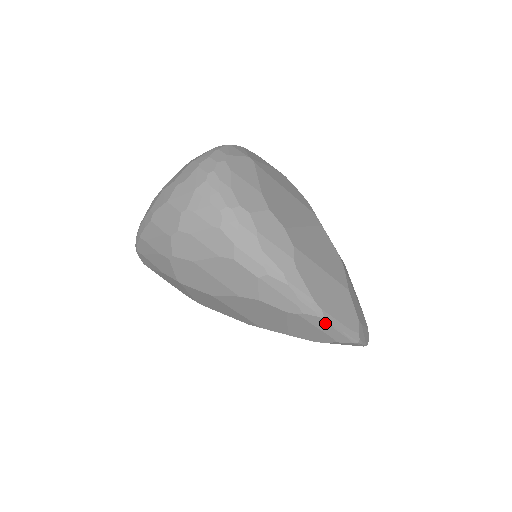
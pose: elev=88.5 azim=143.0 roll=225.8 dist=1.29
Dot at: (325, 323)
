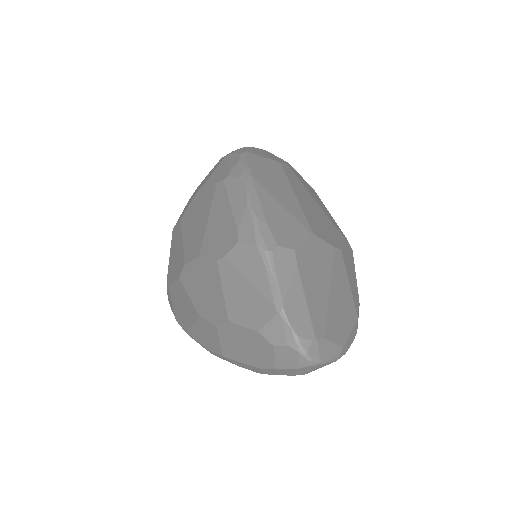
Dot at: (242, 192)
